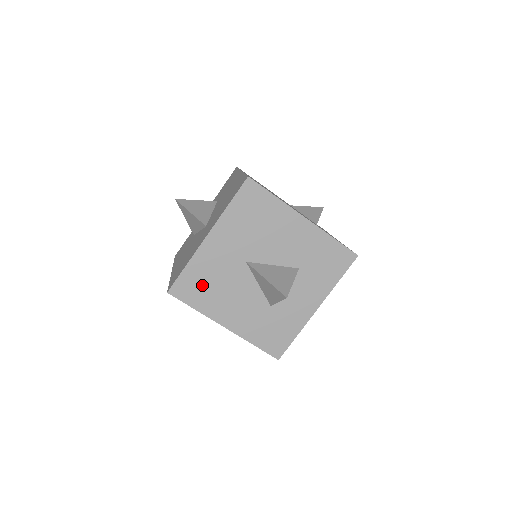
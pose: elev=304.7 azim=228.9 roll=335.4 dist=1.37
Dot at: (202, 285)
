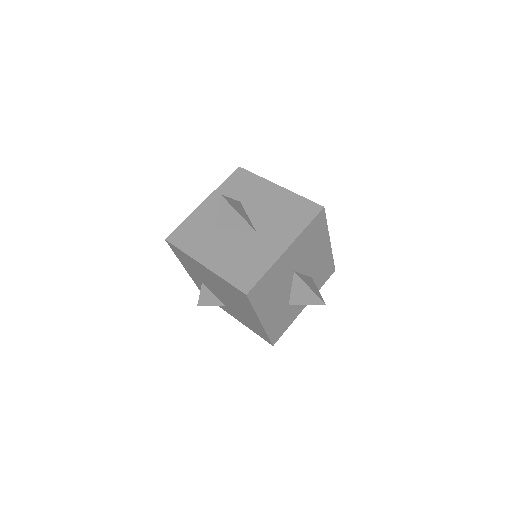
Dot at: (266, 289)
